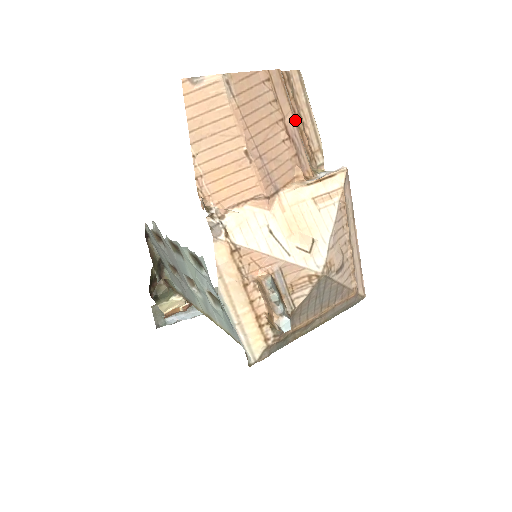
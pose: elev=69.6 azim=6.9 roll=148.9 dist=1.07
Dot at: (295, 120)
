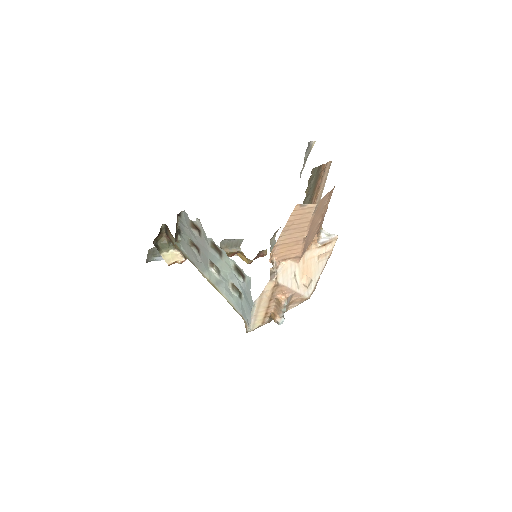
Dot at: occluded
